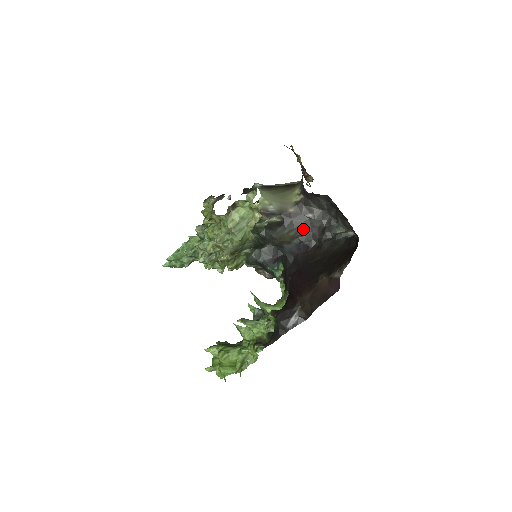
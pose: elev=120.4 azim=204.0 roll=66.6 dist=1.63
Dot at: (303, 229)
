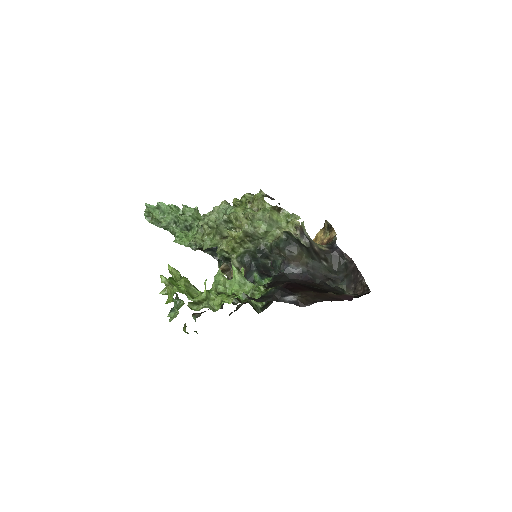
Dot at: (314, 266)
